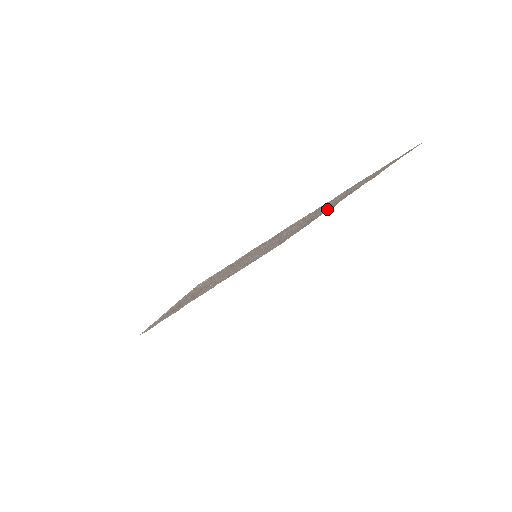
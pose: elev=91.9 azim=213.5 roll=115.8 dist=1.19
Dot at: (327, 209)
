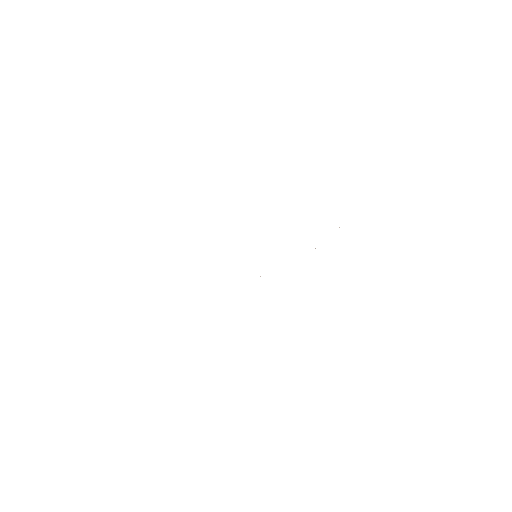
Dot at: occluded
